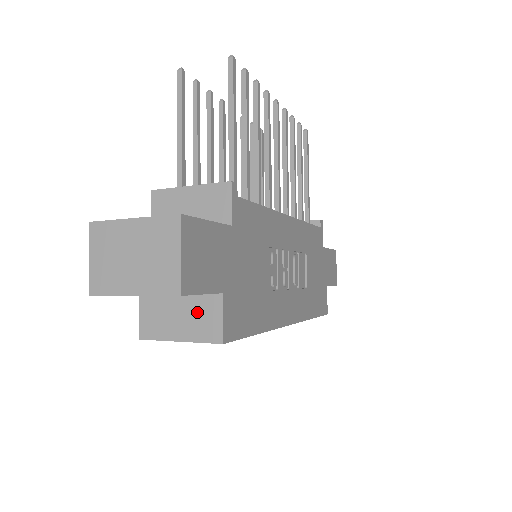
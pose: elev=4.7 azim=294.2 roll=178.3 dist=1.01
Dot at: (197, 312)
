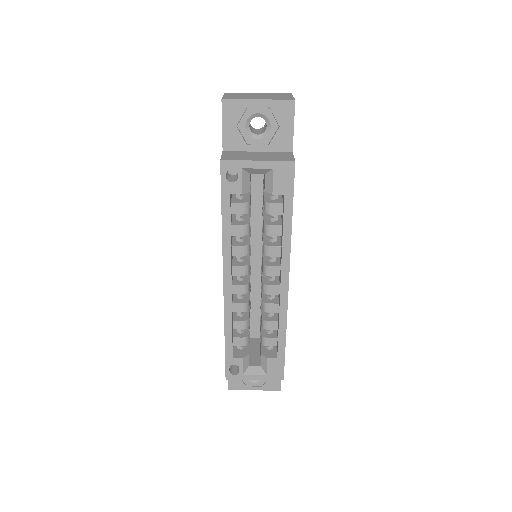
Dot at: (273, 155)
